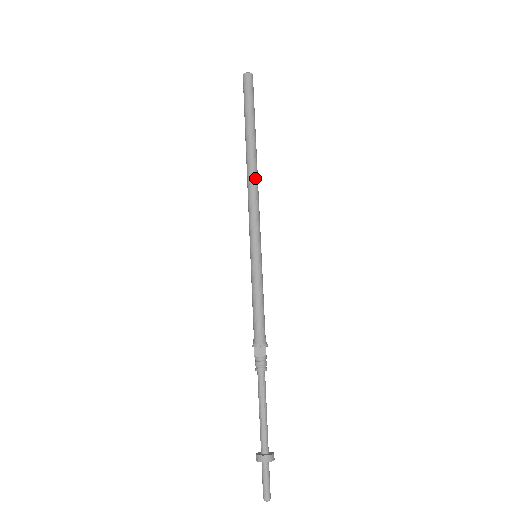
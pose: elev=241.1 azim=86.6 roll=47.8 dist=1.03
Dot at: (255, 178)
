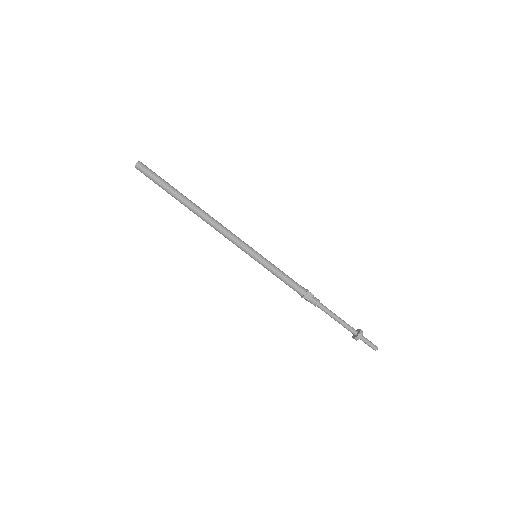
Dot at: (211, 218)
